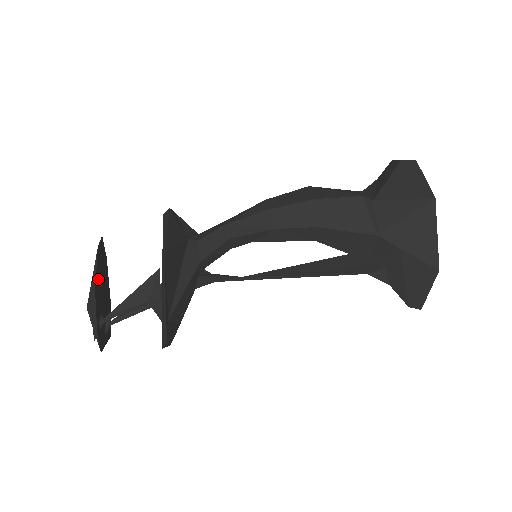
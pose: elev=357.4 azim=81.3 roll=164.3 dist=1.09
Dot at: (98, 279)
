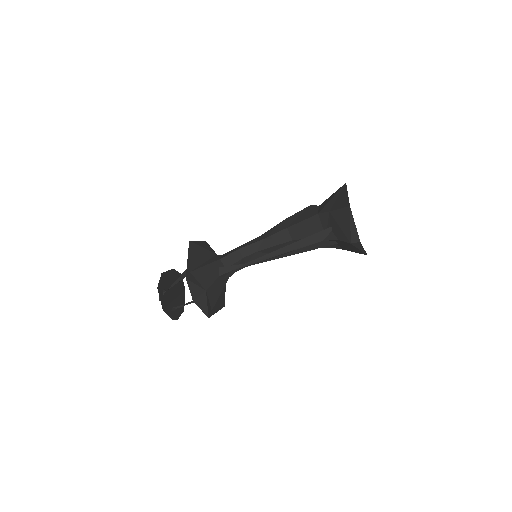
Dot at: (168, 277)
